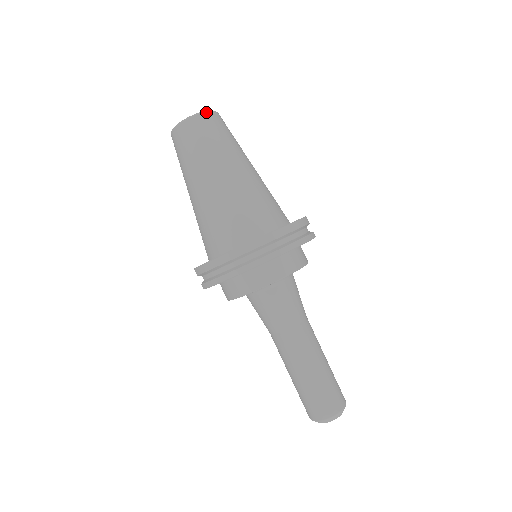
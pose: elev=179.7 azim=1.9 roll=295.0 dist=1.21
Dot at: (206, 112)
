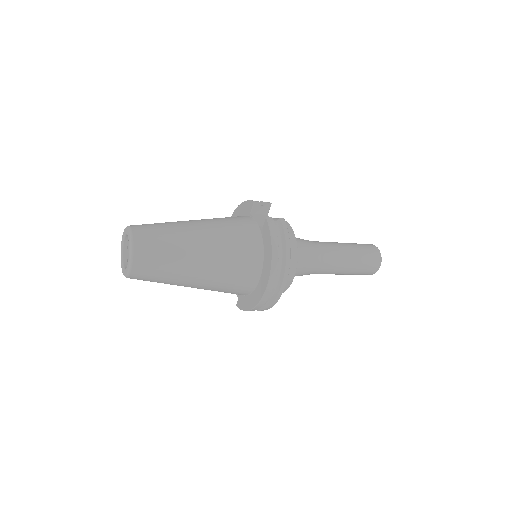
Dot at: (133, 252)
